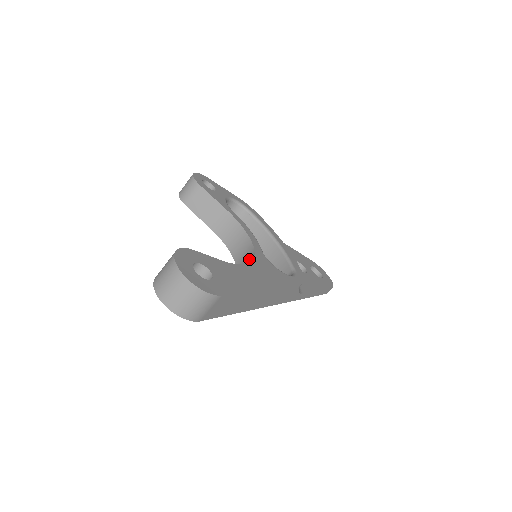
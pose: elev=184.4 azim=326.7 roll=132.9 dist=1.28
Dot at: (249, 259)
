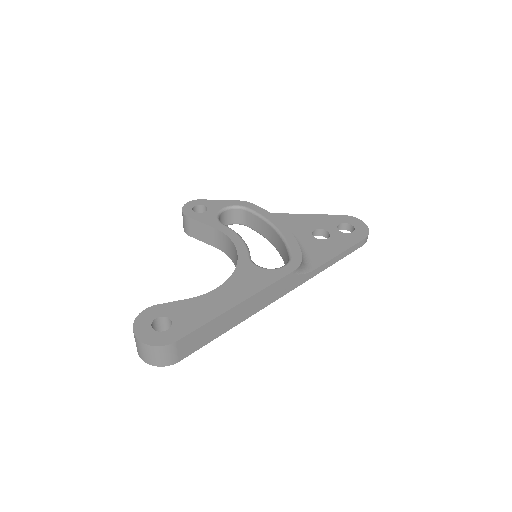
Dot at: occluded
